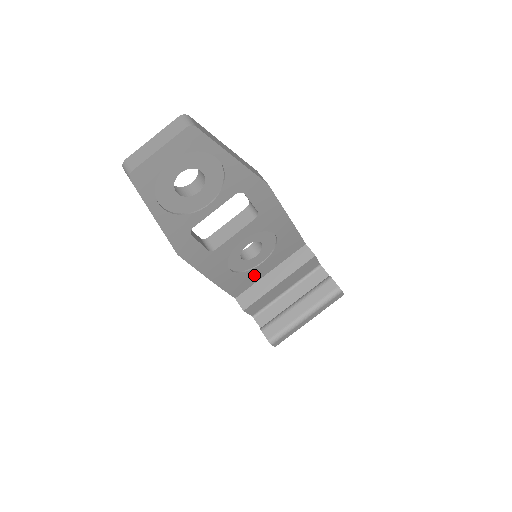
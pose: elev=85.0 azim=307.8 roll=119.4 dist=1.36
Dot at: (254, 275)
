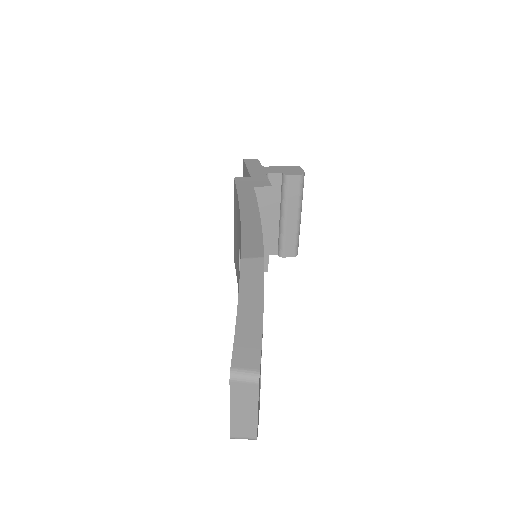
Dot at: occluded
